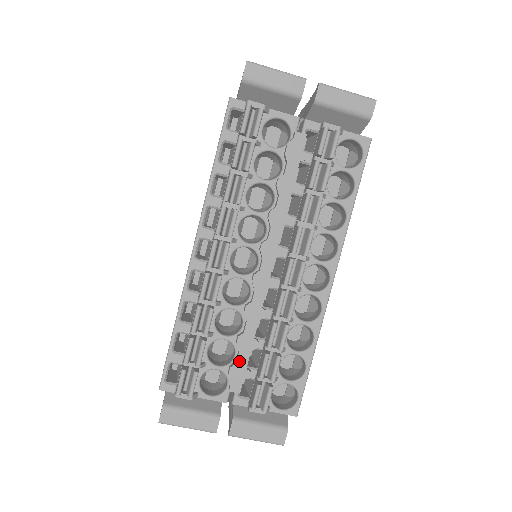
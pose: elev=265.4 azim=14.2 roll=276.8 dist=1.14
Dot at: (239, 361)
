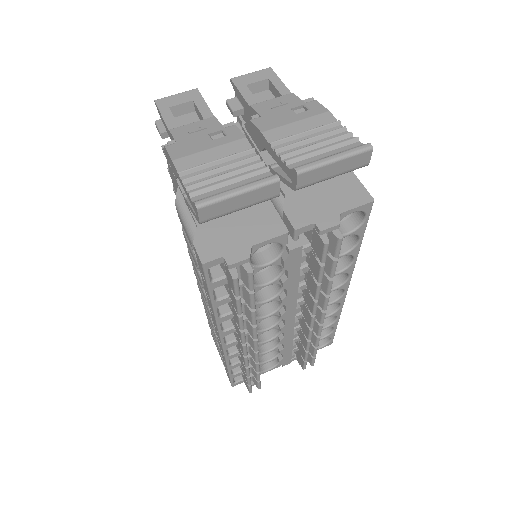
Dot at: (285, 357)
